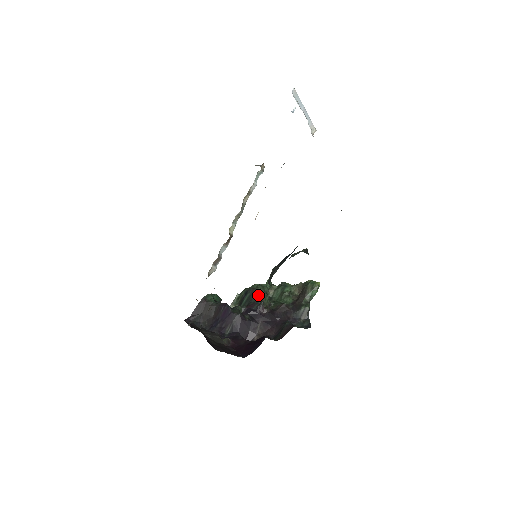
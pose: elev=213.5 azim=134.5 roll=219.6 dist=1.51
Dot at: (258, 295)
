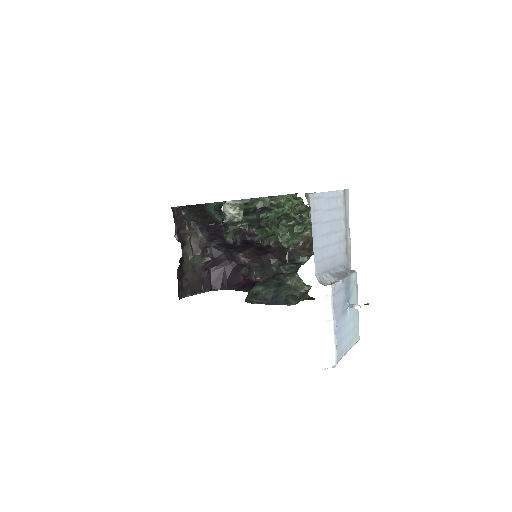
Dot at: (262, 229)
